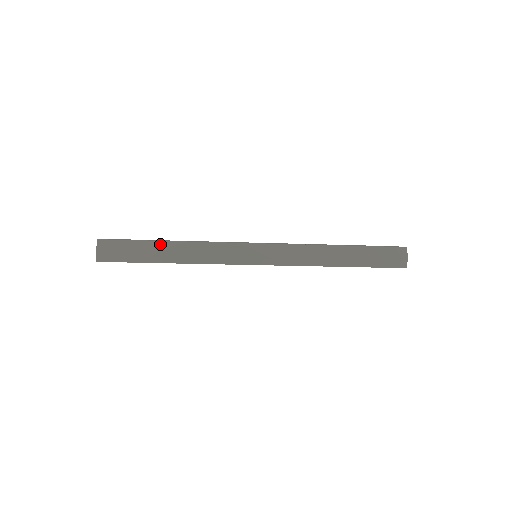
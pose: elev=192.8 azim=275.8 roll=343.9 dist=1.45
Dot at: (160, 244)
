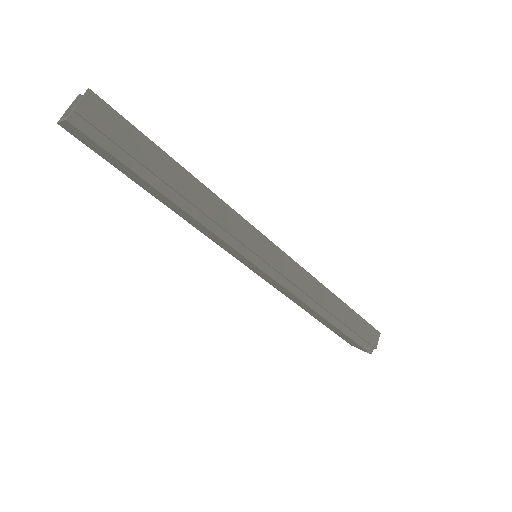
Dot at: (172, 163)
